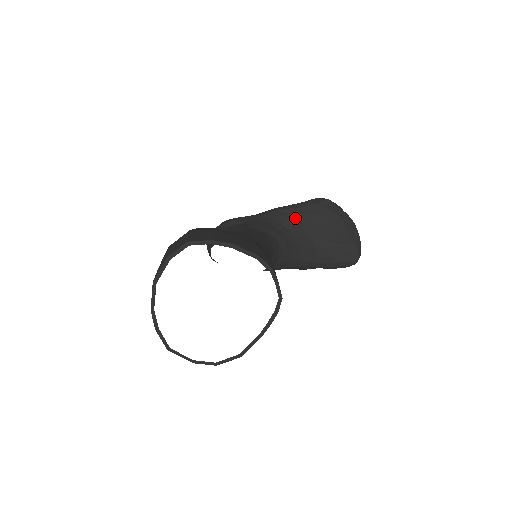
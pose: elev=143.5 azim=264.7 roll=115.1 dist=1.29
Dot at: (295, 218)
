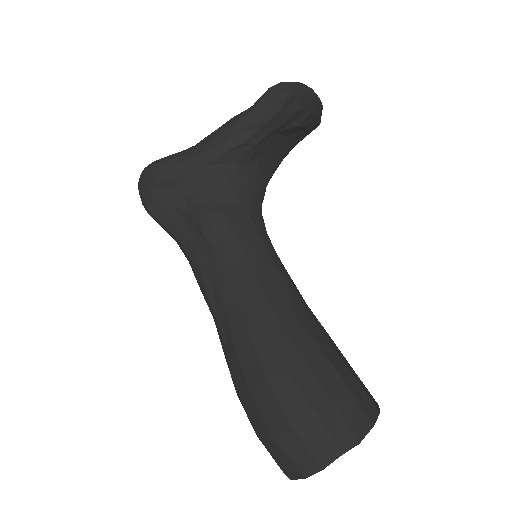
Dot at: (257, 147)
